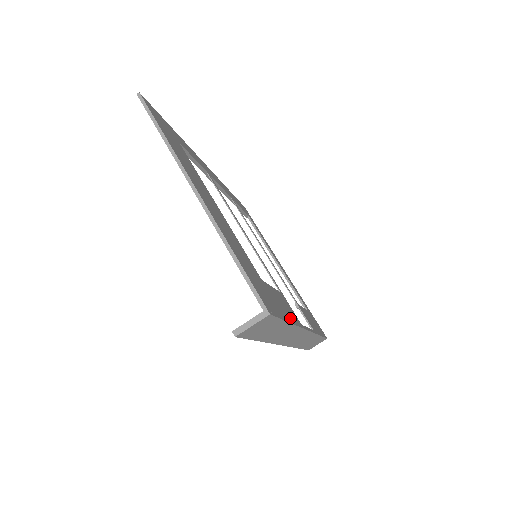
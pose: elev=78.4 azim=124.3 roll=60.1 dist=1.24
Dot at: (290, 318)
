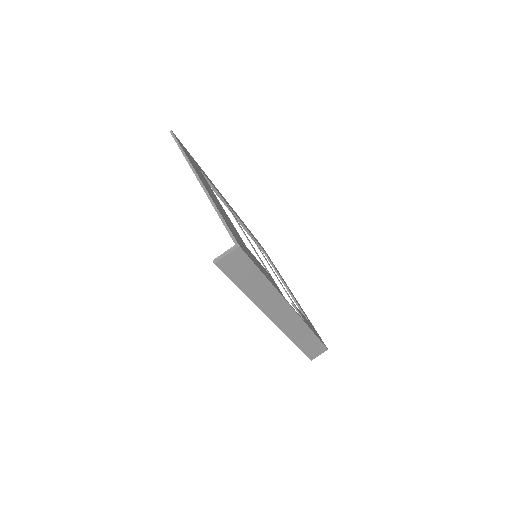
Dot at: (270, 280)
